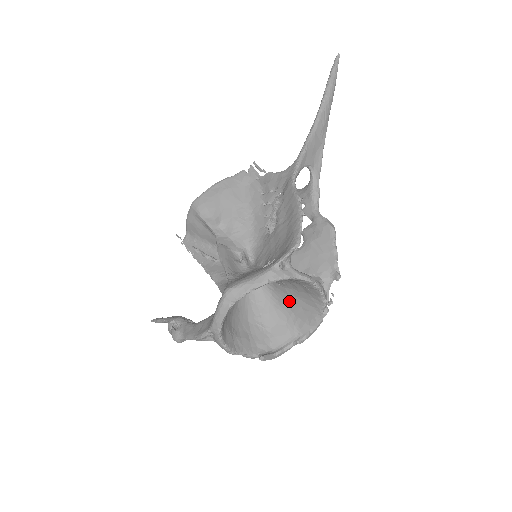
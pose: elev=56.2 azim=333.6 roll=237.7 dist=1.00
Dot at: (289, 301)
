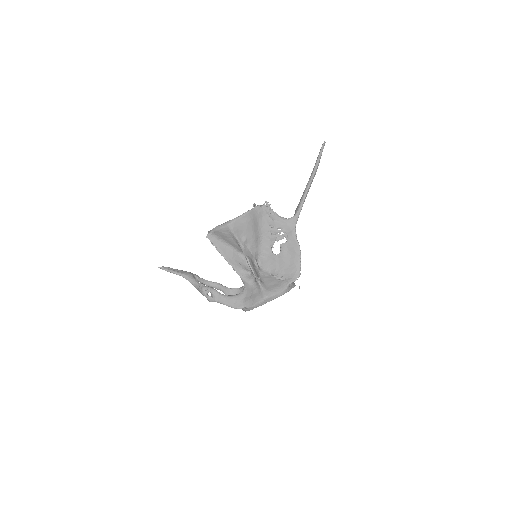
Dot at: occluded
